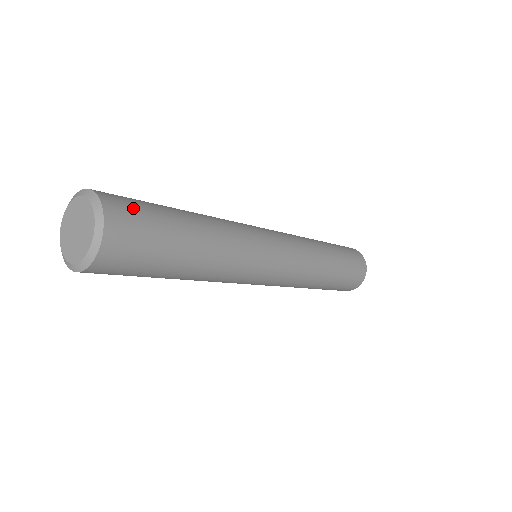
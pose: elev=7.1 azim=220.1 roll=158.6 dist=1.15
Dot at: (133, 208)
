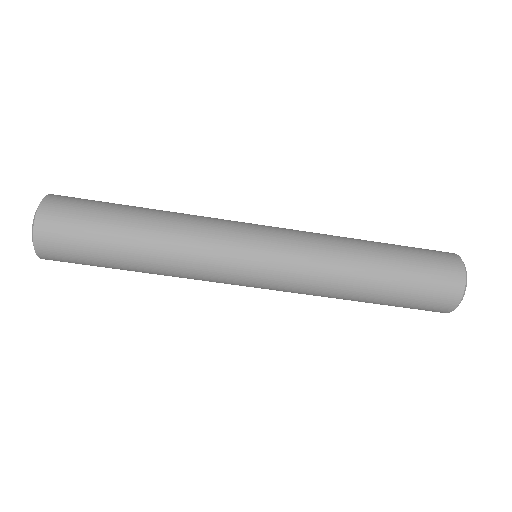
Dot at: (77, 199)
